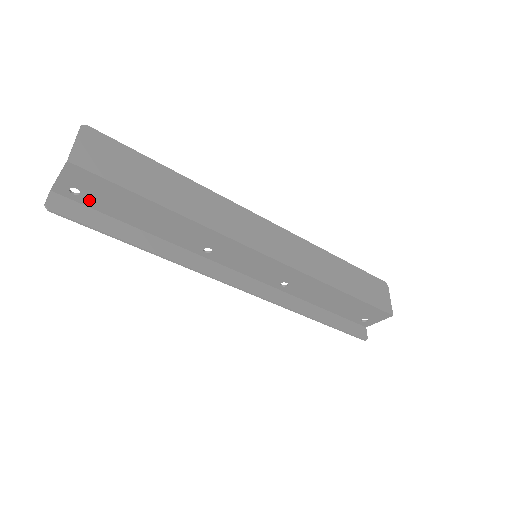
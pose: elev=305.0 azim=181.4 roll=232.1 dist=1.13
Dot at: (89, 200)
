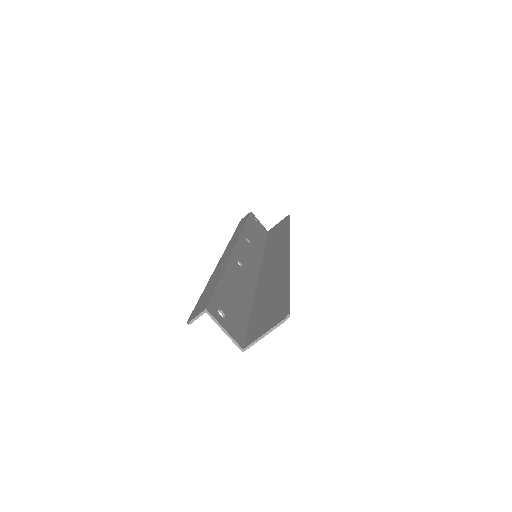
Dot at: (220, 305)
